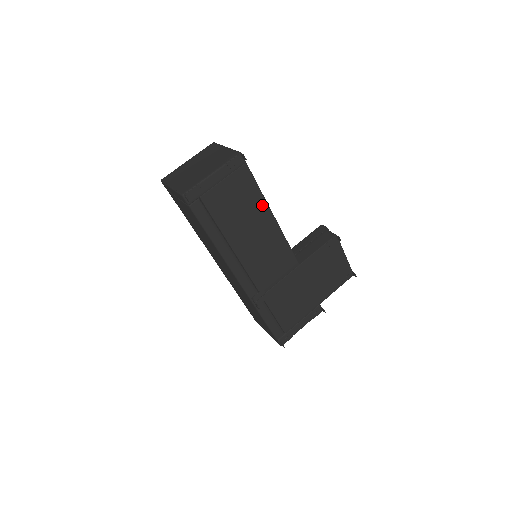
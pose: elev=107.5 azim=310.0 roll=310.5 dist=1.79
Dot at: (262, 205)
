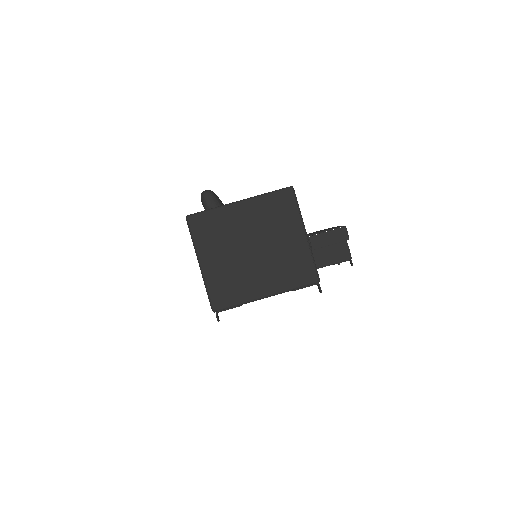
Dot at: occluded
